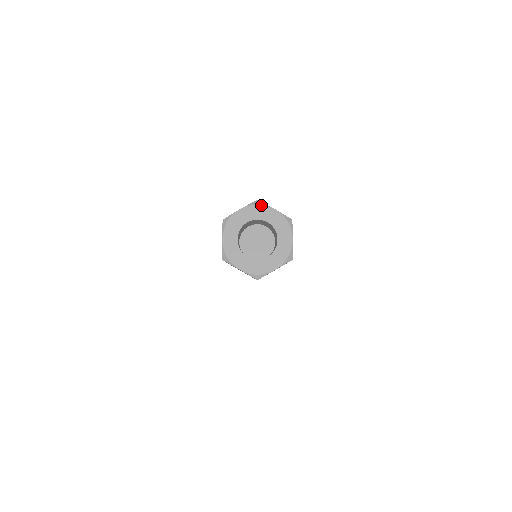
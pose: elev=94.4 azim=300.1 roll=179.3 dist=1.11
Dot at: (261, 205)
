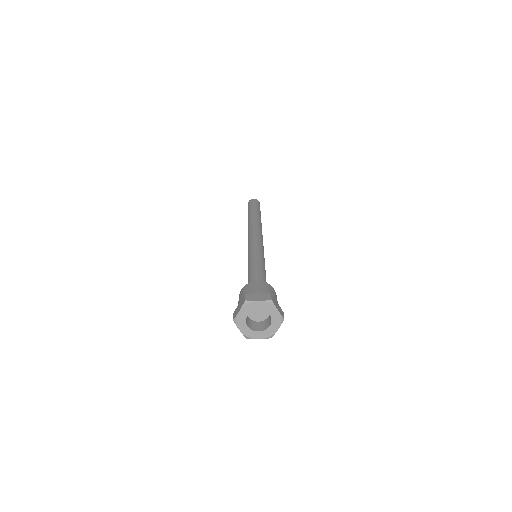
Dot at: (272, 305)
